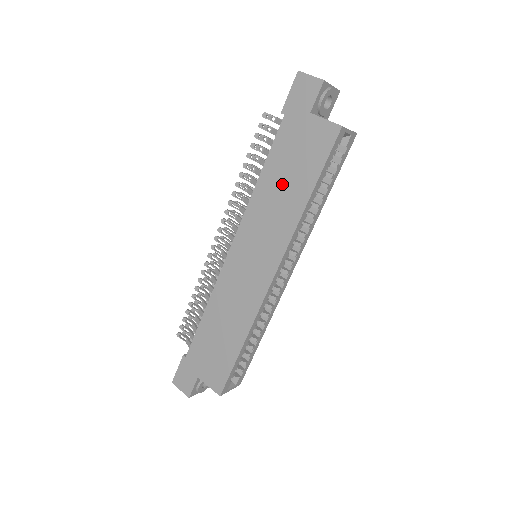
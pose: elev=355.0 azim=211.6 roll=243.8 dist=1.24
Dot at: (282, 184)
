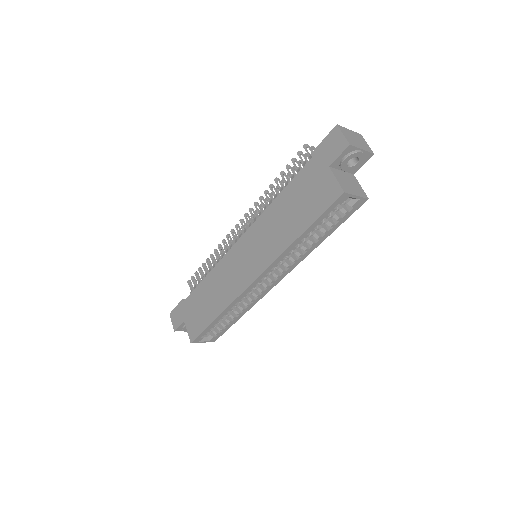
Dot at: (287, 213)
